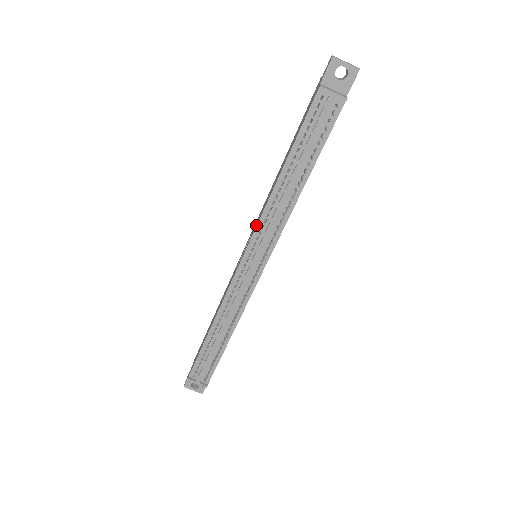
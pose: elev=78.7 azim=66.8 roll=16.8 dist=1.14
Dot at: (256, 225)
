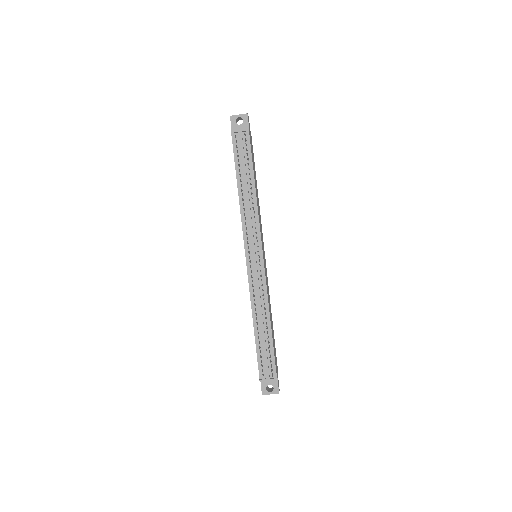
Dot at: occluded
